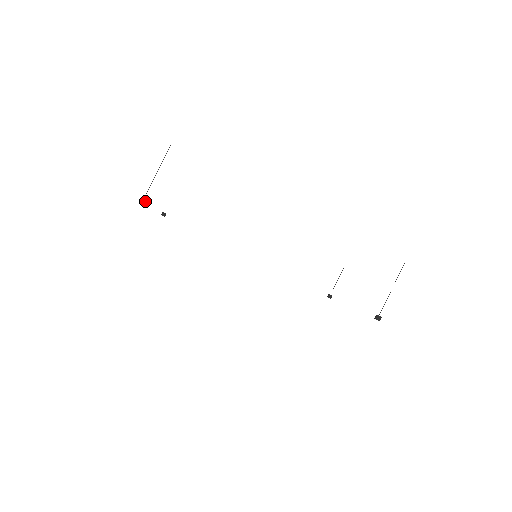
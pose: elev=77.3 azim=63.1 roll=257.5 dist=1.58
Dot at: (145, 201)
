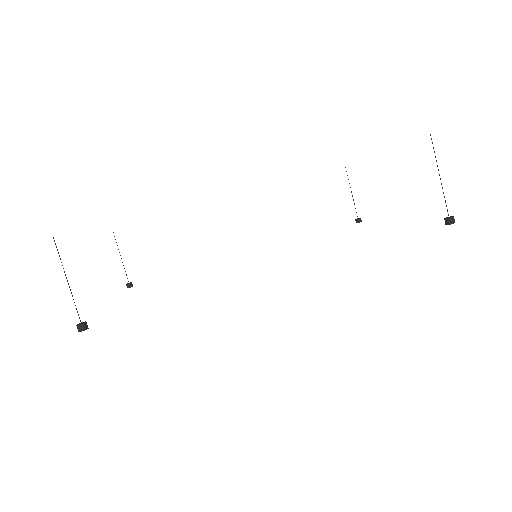
Dot at: (84, 324)
